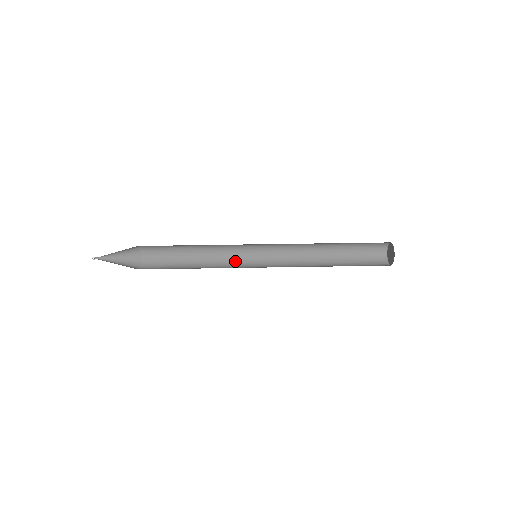
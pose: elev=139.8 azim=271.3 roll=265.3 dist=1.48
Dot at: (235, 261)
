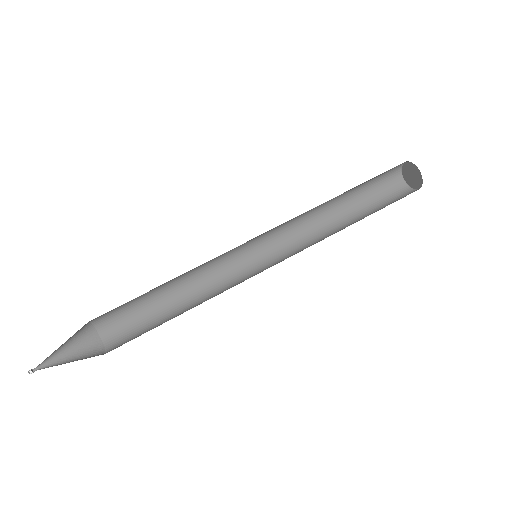
Dot at: (222, 259)
